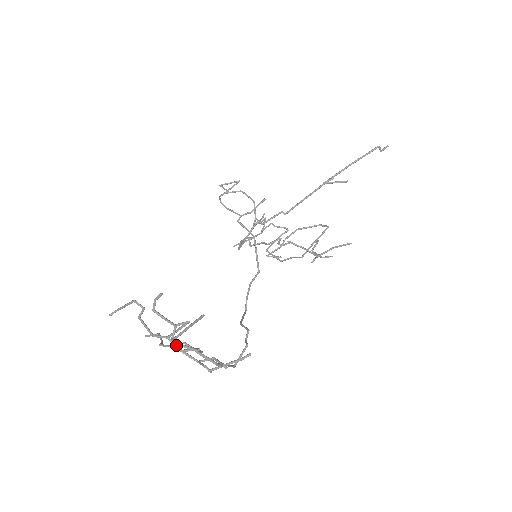
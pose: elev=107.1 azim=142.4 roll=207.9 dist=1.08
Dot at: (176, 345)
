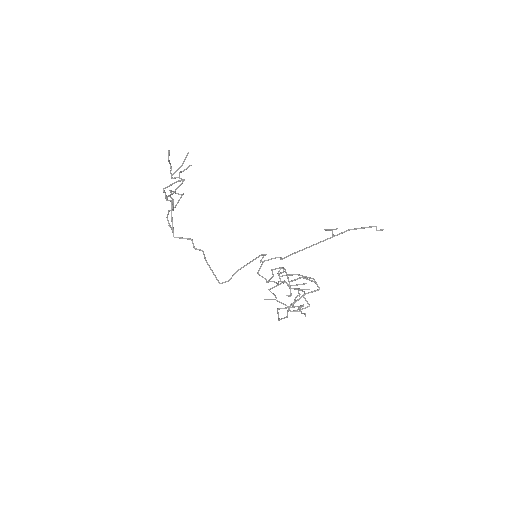
Dot at: (170, 194)
